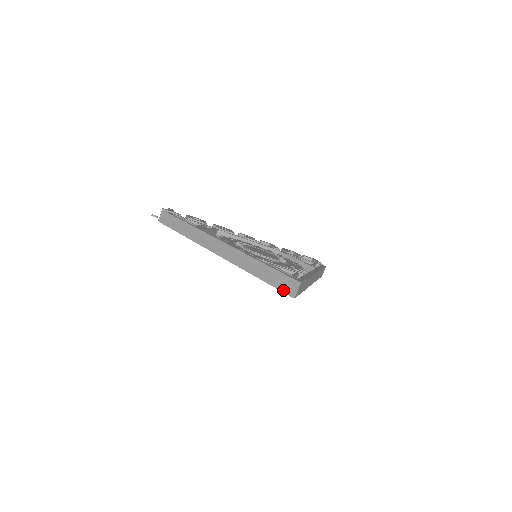
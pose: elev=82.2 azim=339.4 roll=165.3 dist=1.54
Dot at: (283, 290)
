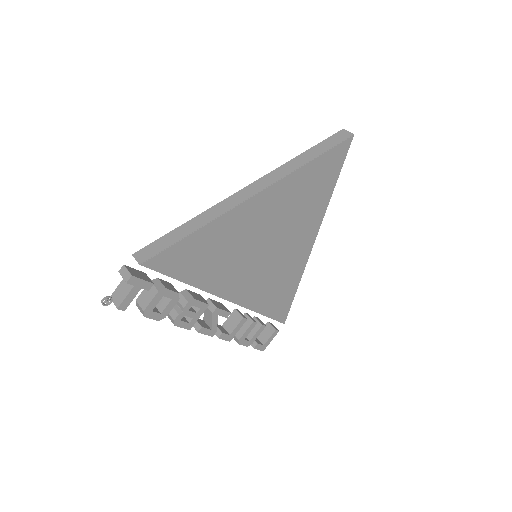
Dot at: (341, 140)
